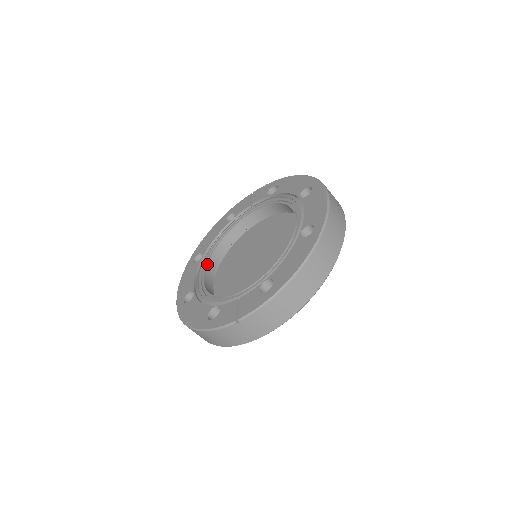
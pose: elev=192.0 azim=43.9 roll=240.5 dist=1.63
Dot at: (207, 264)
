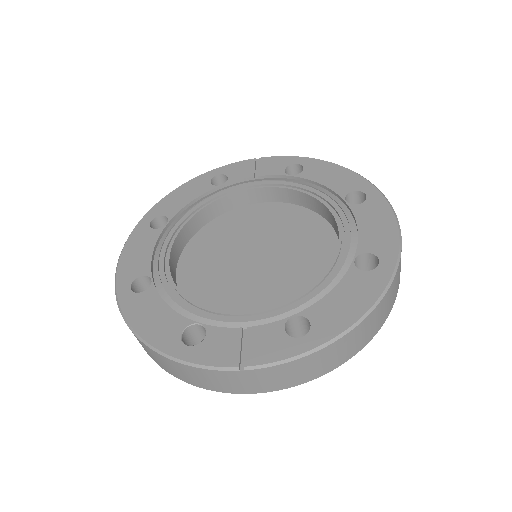
Dot at: (175, 239)
